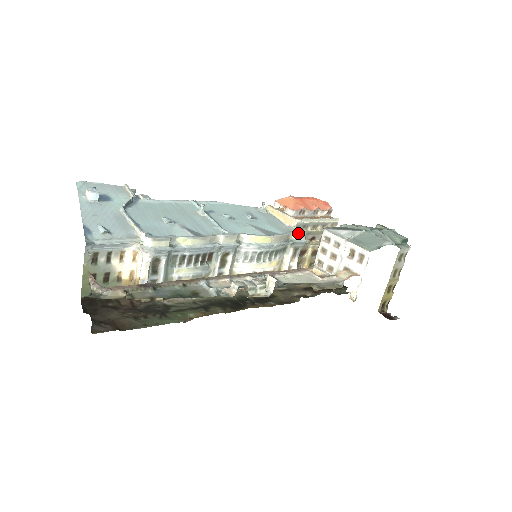
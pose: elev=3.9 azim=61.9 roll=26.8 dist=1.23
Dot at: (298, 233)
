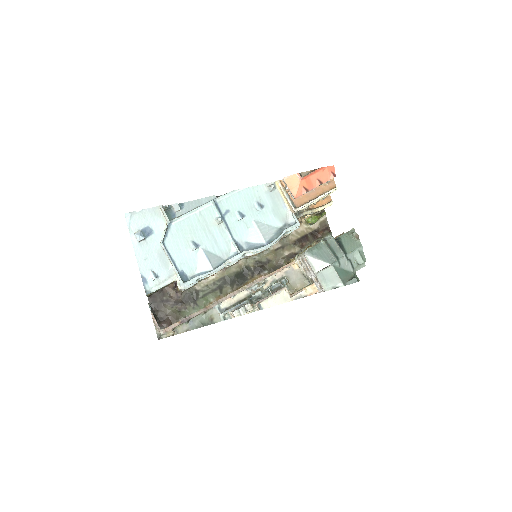
Dot at: (292, 229)
